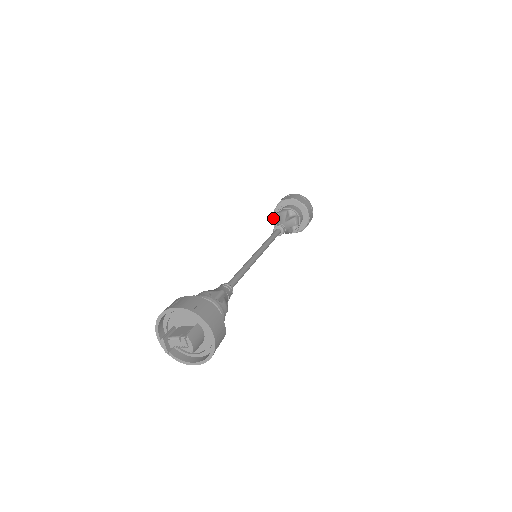
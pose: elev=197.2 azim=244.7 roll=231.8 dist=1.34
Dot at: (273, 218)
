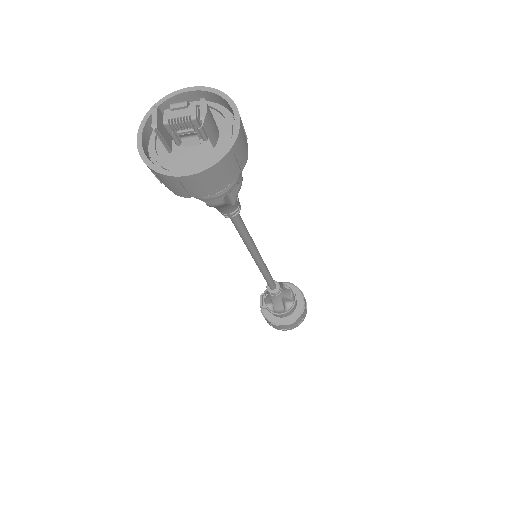
Dot at: (261, 295)
